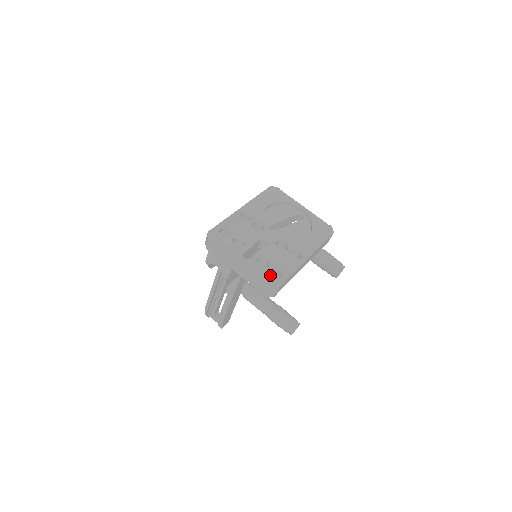
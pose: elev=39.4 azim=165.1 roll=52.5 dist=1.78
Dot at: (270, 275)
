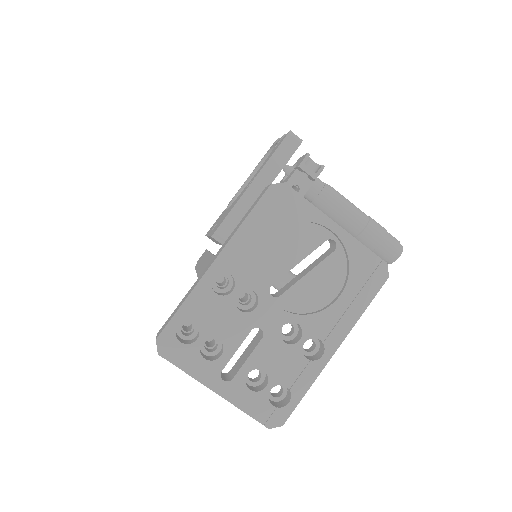
Dot at: (268, 404)
